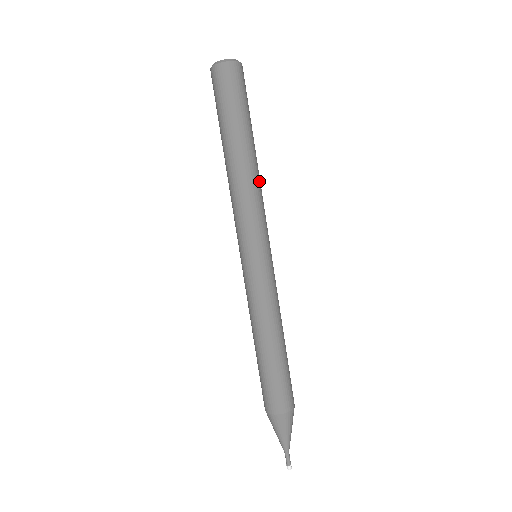
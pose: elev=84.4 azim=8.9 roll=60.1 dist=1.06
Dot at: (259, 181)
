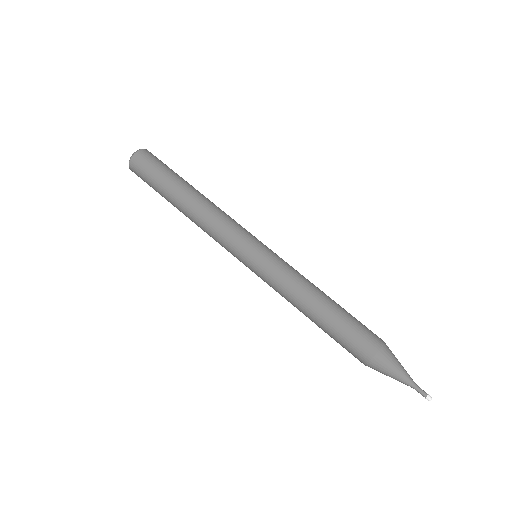
Dot at: occluded
